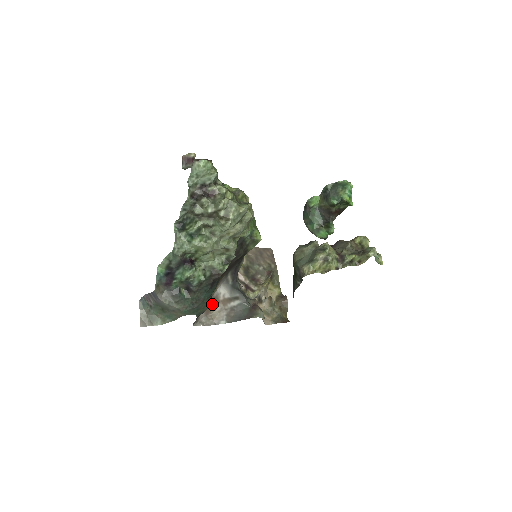
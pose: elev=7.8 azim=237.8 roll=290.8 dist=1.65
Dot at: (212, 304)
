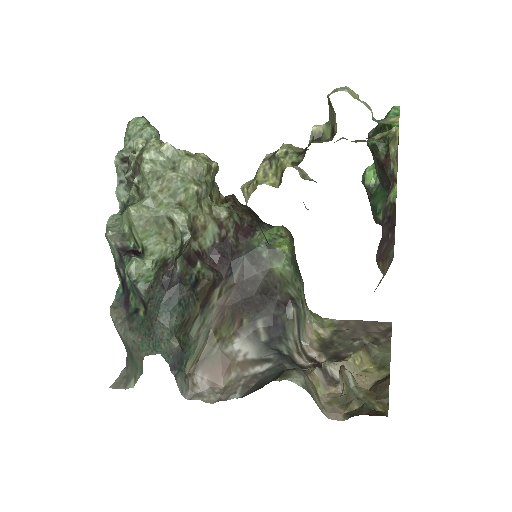
Dot at: (223, 367)
